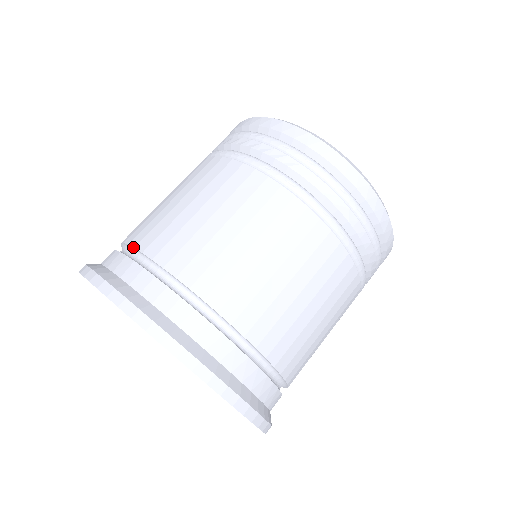
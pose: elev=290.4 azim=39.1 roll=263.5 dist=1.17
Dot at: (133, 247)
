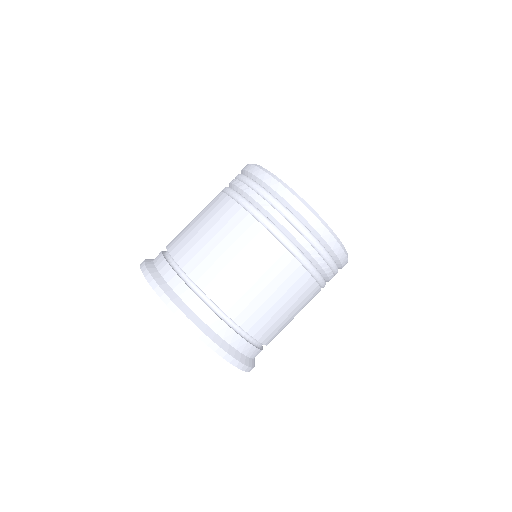
Dot at: (166, 246)
